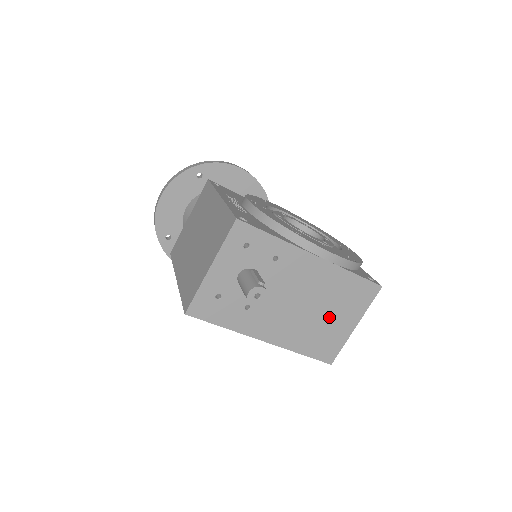
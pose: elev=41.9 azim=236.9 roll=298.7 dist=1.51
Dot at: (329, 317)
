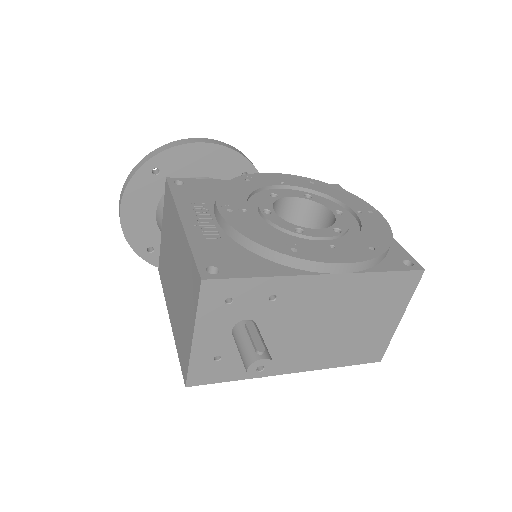
Dot at: (364, 324)
